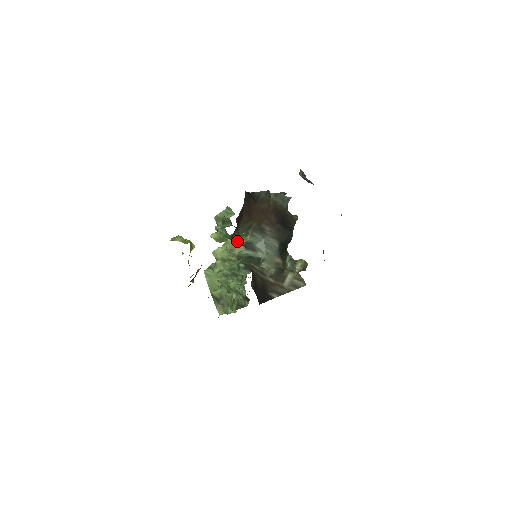
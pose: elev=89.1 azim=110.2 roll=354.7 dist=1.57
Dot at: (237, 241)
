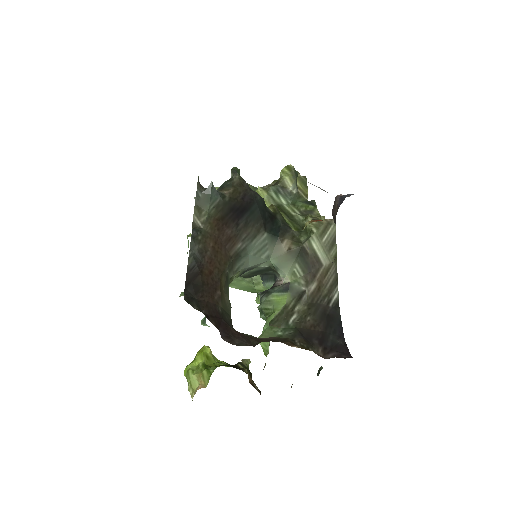
Dot at: occluded
